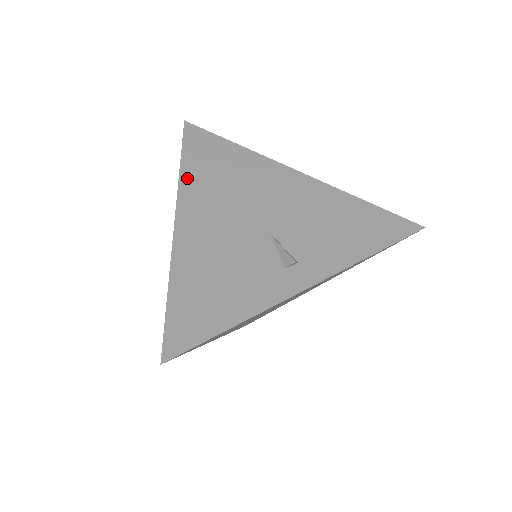
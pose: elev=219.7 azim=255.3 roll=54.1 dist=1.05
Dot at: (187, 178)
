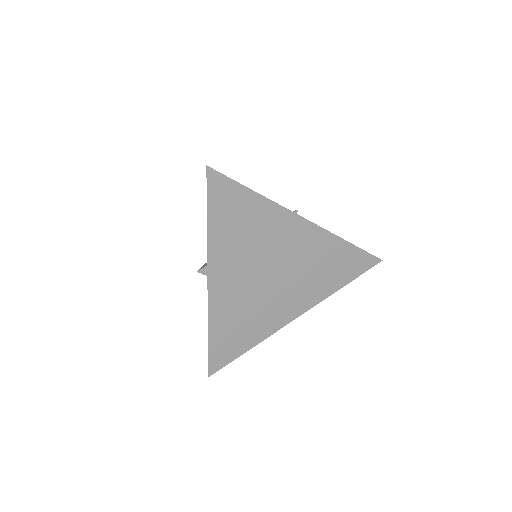
Dot at: occluded
